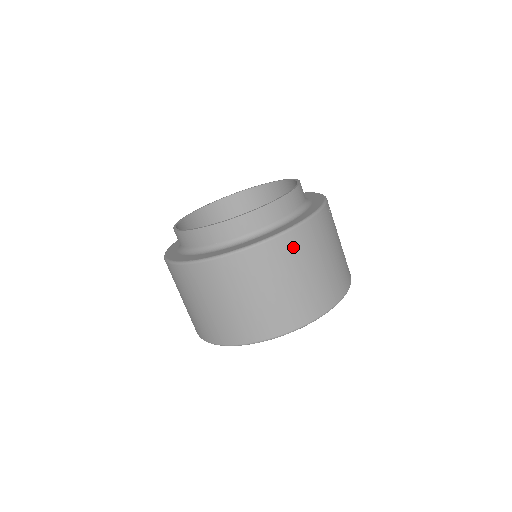
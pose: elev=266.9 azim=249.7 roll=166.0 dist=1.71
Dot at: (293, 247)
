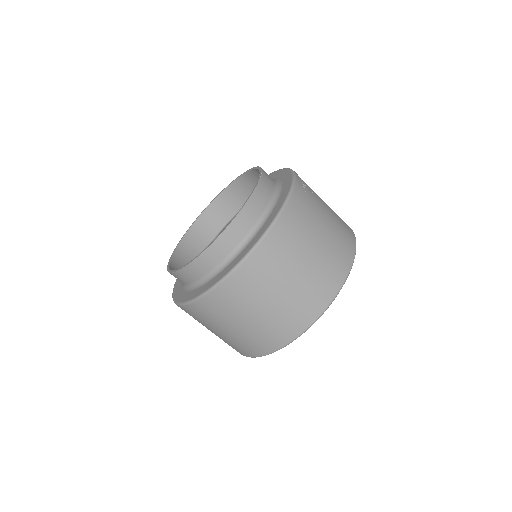
Dot at: (275, 251)
